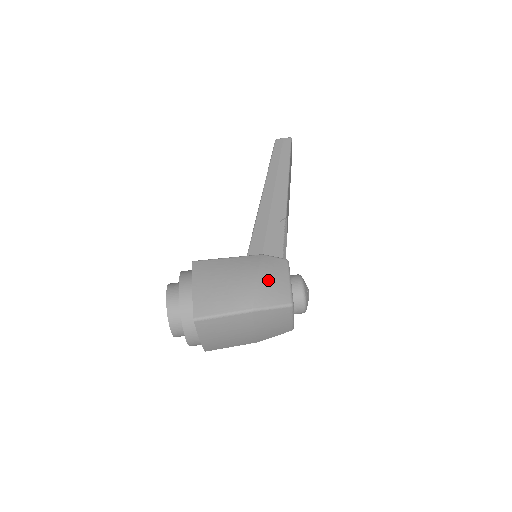
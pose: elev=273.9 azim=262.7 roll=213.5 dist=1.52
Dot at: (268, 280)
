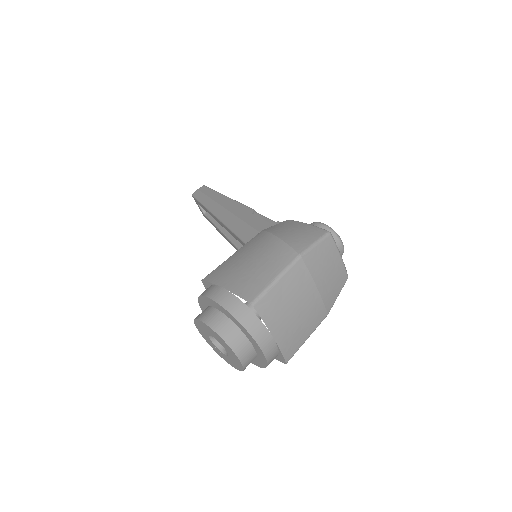
Dot at: (288, 233)
